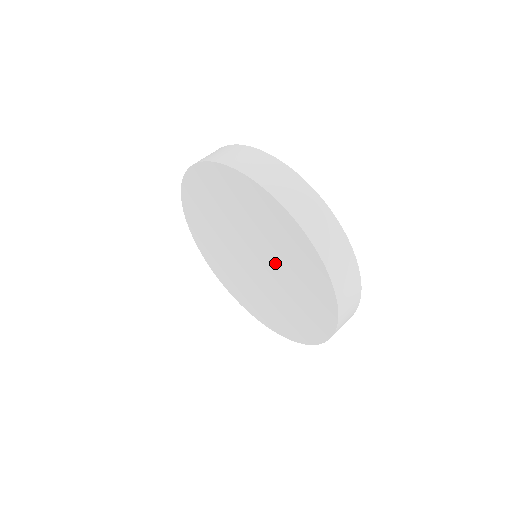
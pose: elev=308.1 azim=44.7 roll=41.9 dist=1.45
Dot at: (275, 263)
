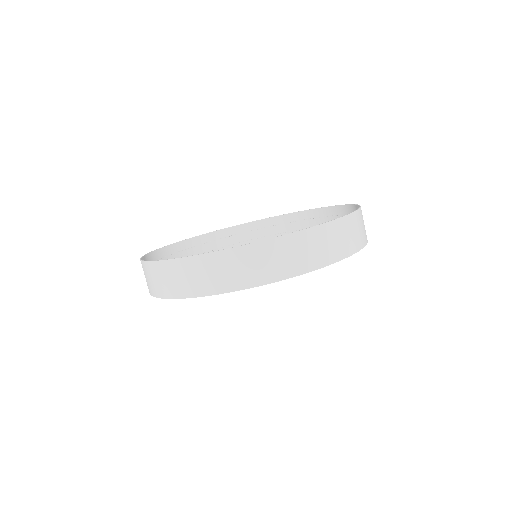
Dot at: occluded
